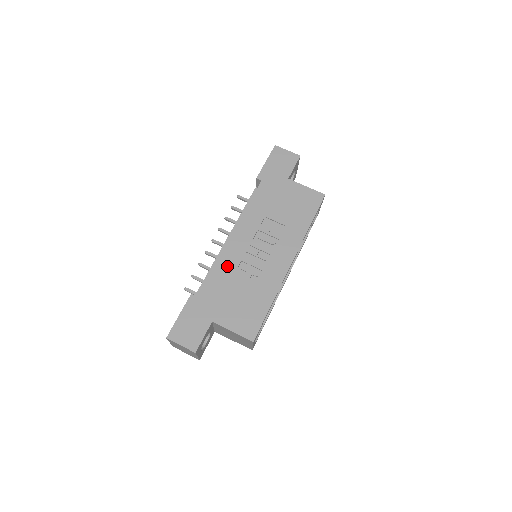
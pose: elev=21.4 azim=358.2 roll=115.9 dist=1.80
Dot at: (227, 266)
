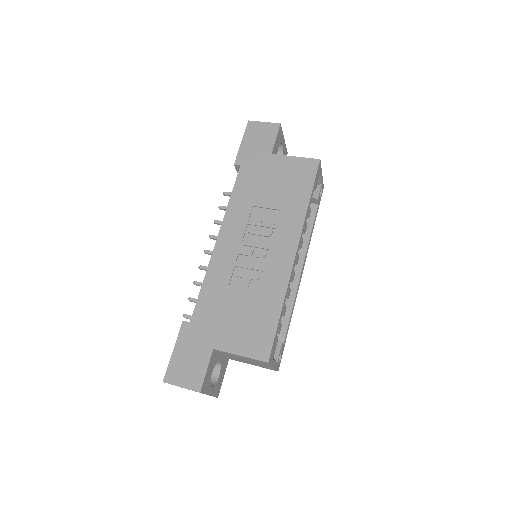
Dot at: (219, 277)
